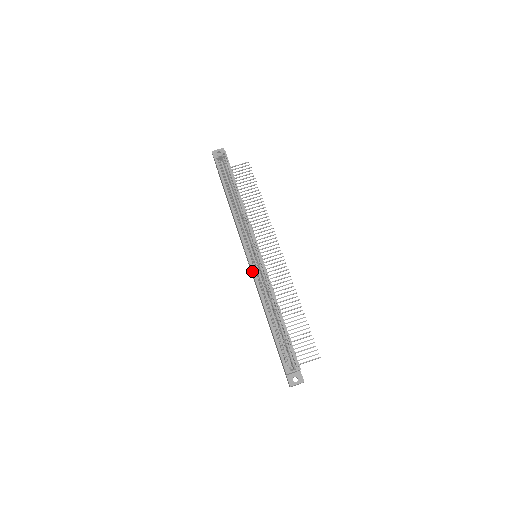
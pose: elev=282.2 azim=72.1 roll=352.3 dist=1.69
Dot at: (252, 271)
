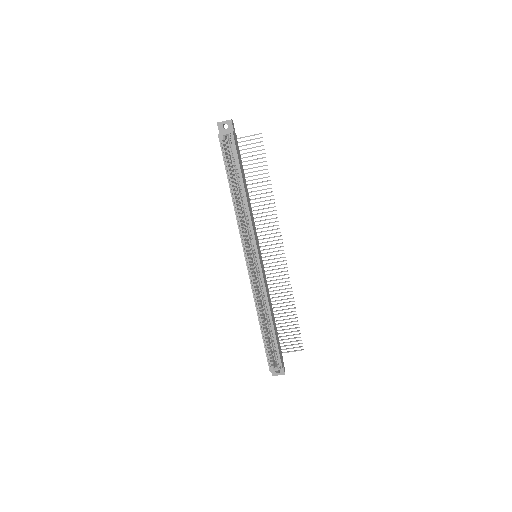
Dot at: occluded
